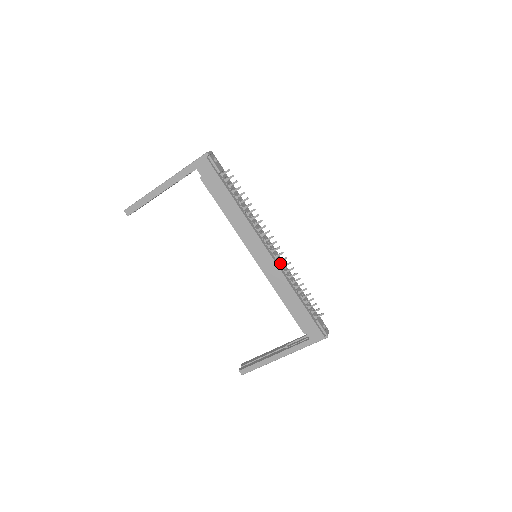
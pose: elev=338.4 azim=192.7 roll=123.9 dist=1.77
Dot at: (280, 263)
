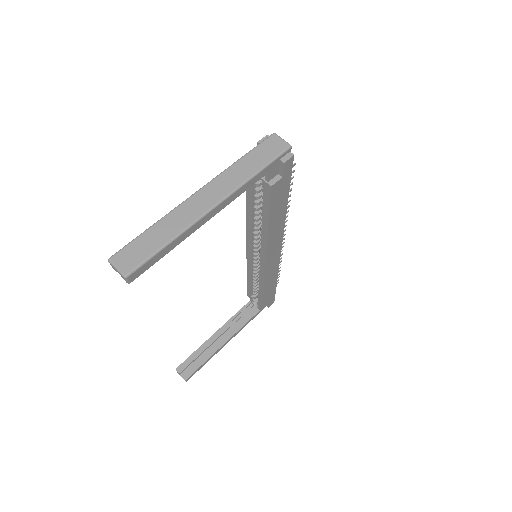
Dot at: occluded
